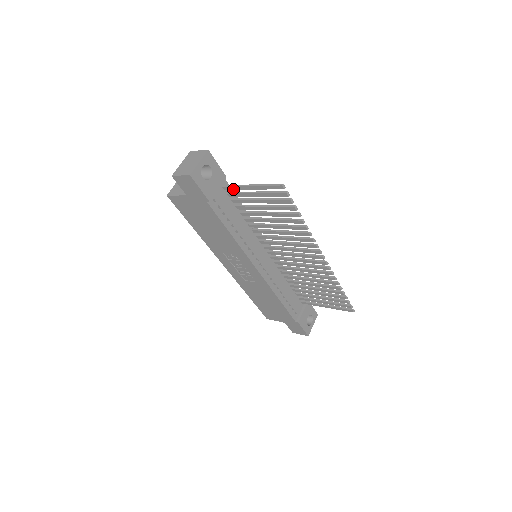
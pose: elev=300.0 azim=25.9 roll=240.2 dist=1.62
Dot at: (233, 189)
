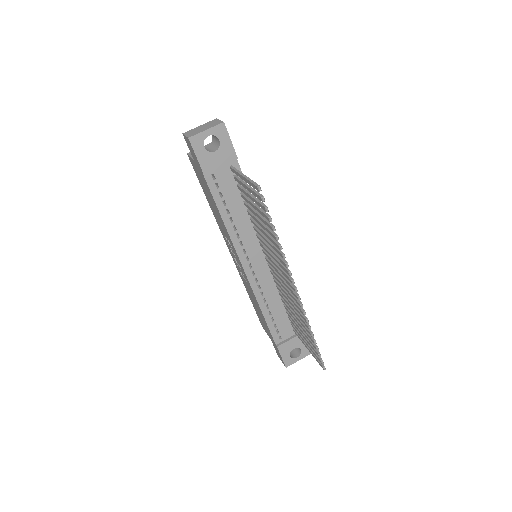
Dot at: (235, 173)
